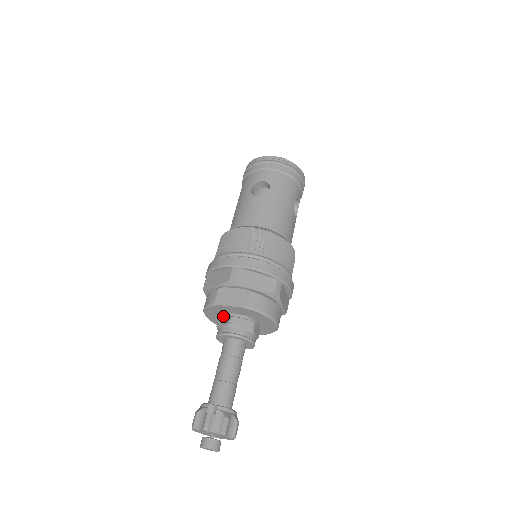
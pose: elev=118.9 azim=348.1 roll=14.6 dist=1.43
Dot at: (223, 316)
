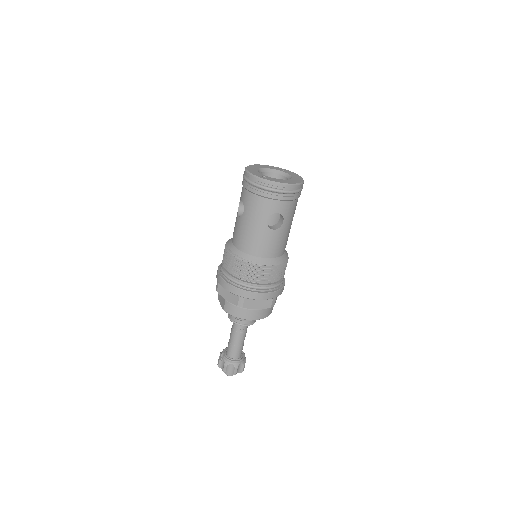
Dot at: occluded
